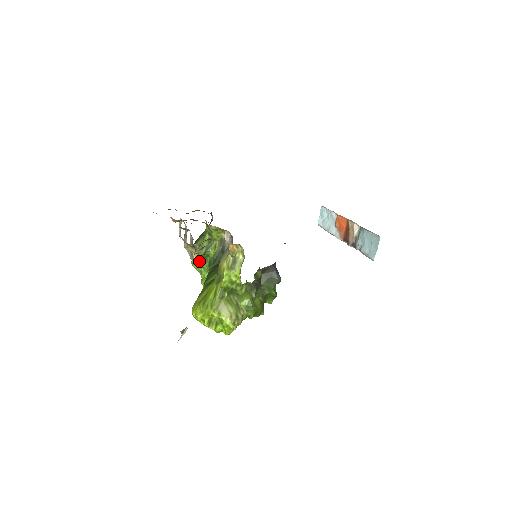
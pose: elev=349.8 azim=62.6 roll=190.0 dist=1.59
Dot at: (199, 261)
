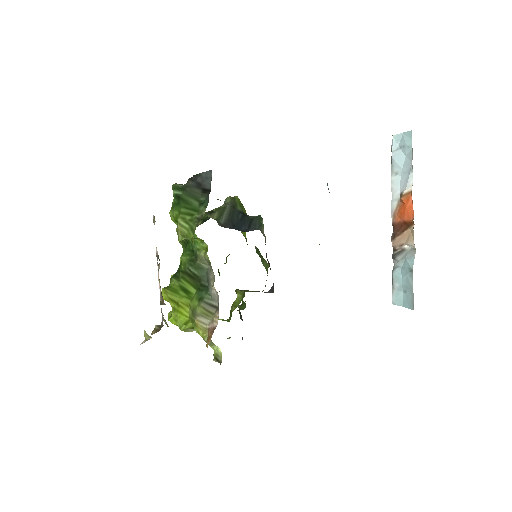
Dot at: occluded
